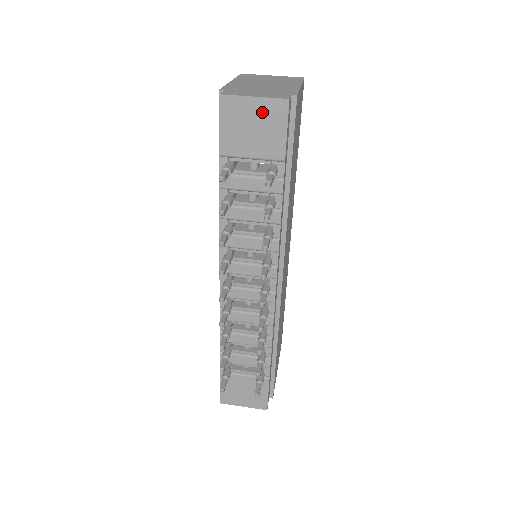
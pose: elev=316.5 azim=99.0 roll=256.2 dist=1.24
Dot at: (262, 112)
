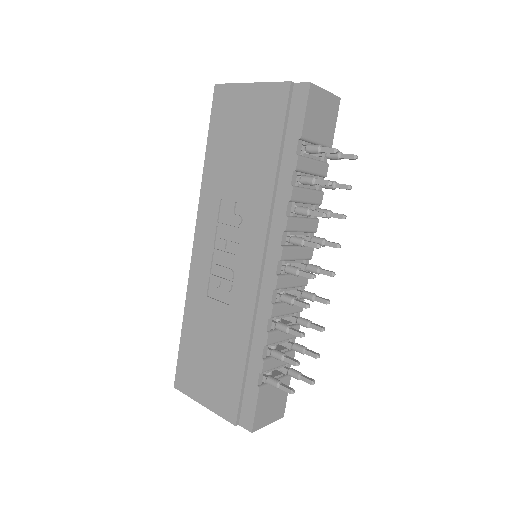
Dot at: (328, 104)
